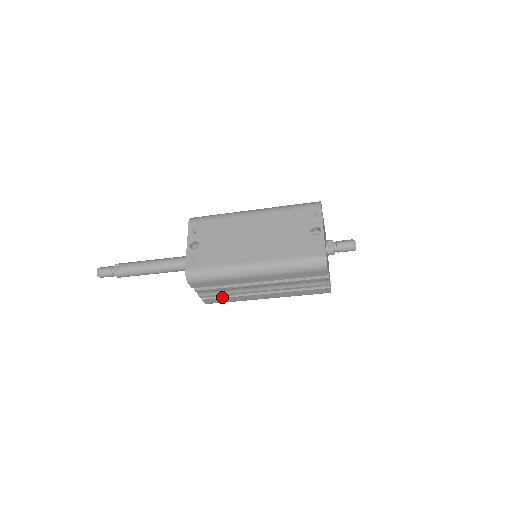
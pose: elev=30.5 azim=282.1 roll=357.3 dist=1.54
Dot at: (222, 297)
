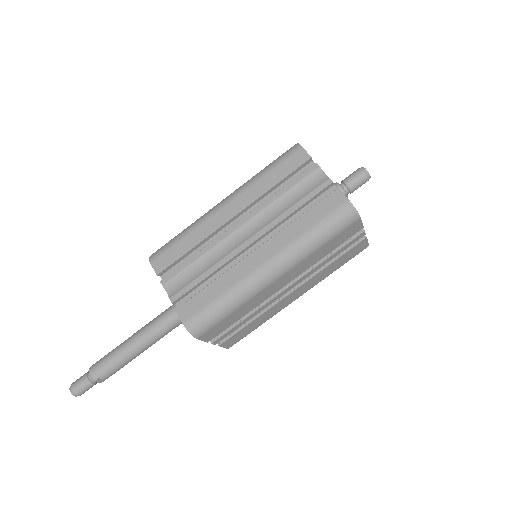
Dot at: (201, 290)
